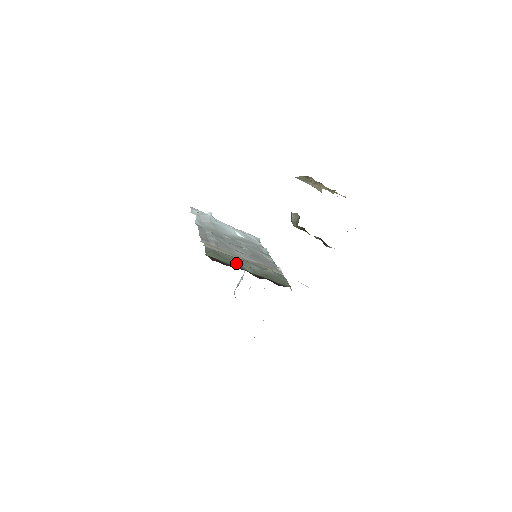
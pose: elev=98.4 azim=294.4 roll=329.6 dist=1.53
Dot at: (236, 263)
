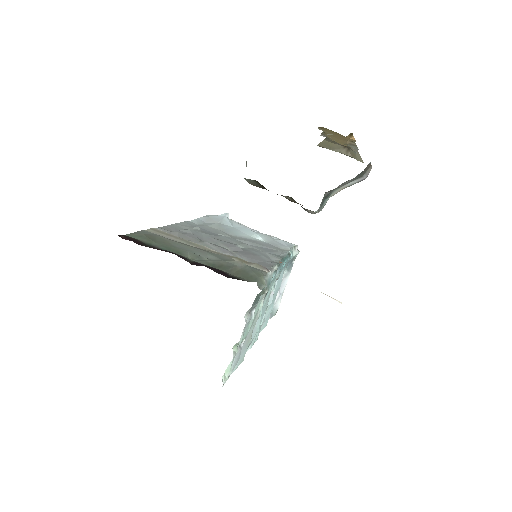
Dot at: (175, 248)
